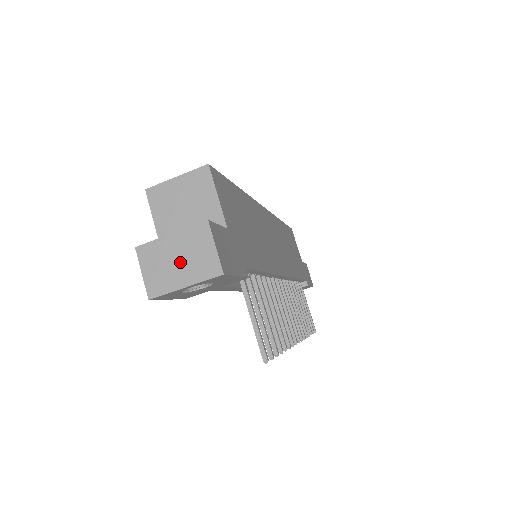
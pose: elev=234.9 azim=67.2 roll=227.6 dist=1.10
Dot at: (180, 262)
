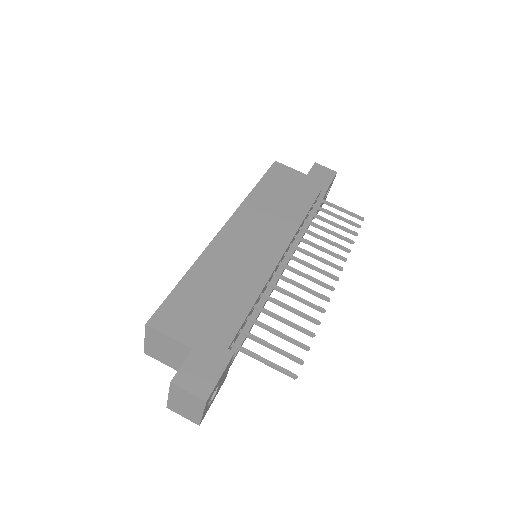
Dot at: (187, 405)
